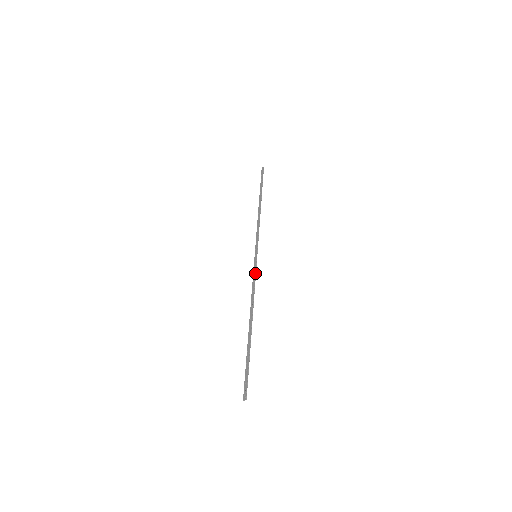
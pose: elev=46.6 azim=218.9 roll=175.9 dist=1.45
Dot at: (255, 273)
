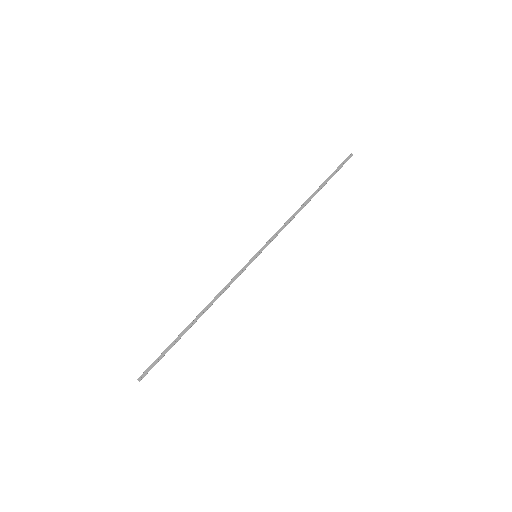
Dot at: (240, 274)
